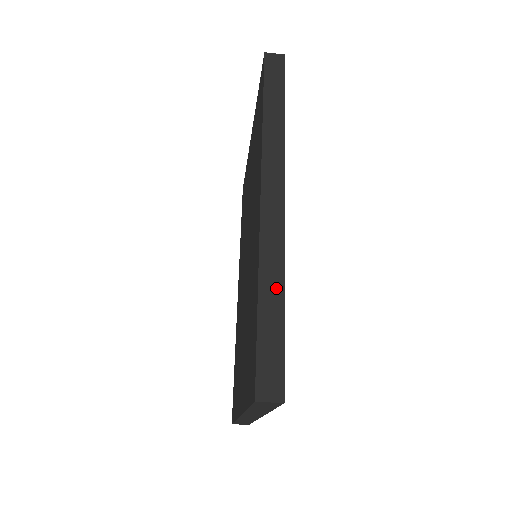
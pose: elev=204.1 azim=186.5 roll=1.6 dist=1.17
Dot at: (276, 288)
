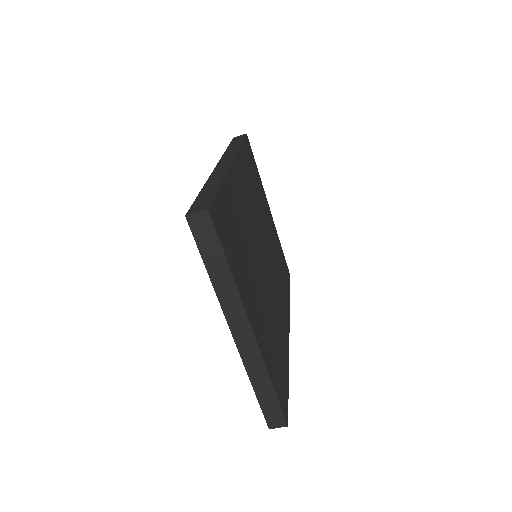
Dot at: (216, 182)
